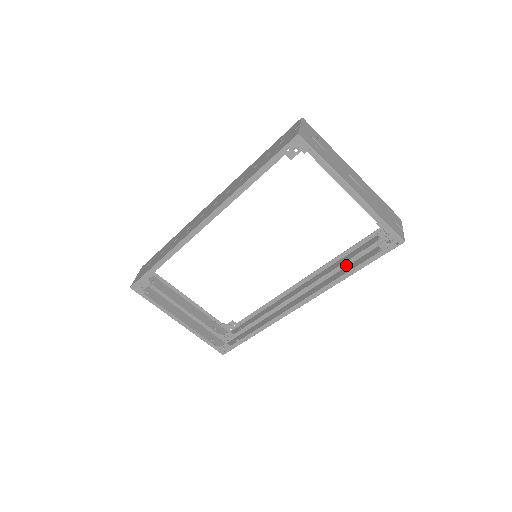
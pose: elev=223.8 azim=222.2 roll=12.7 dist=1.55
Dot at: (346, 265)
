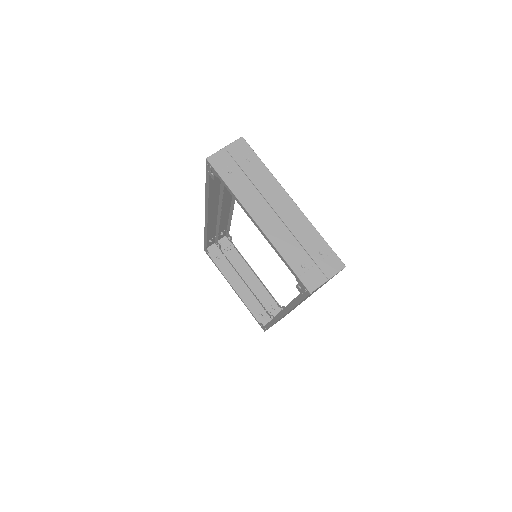
Dot at: occluded
